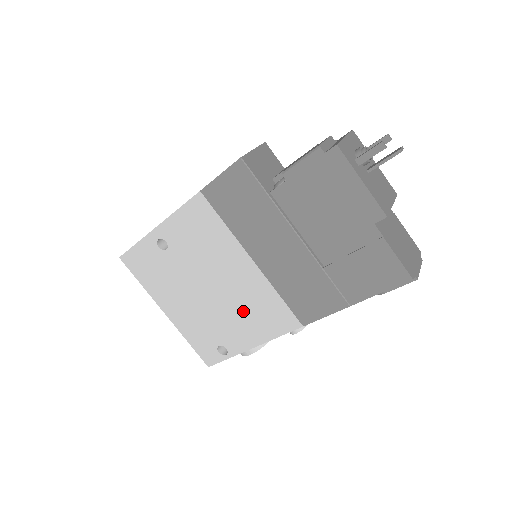
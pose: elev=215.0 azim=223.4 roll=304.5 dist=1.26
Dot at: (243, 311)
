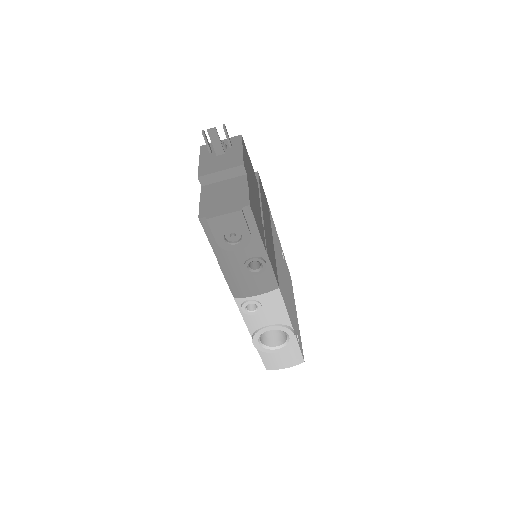
Dot at: occluded
